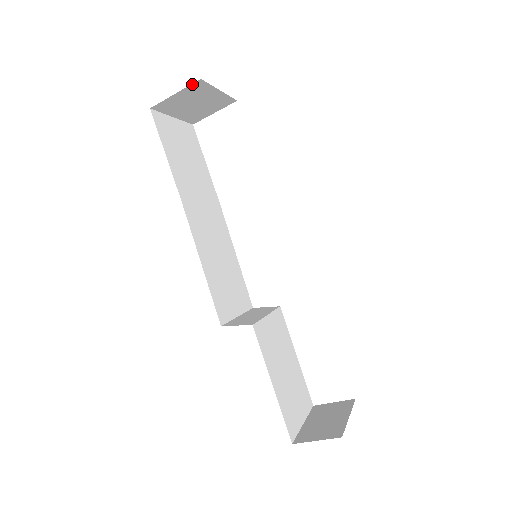
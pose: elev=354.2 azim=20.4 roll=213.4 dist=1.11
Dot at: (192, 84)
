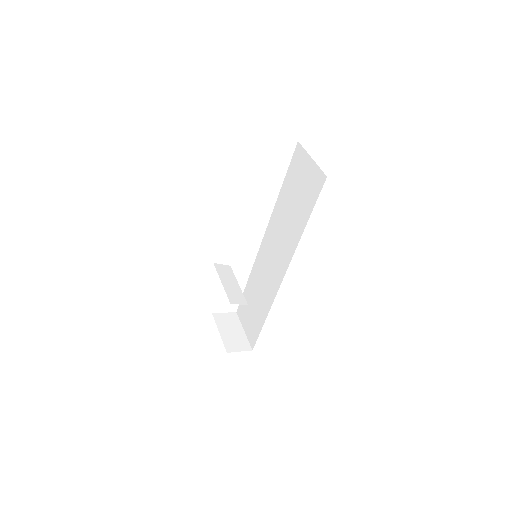
Dot at: occluded
